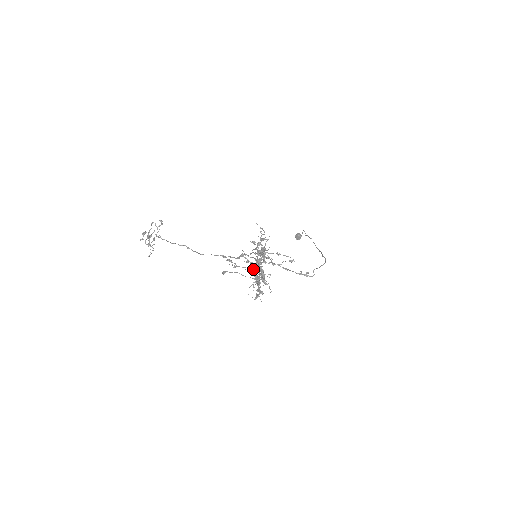
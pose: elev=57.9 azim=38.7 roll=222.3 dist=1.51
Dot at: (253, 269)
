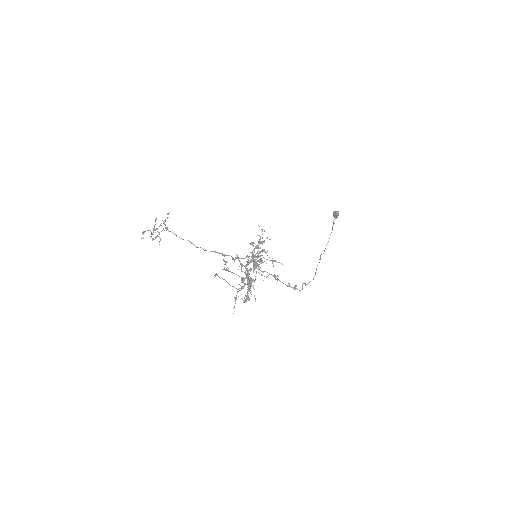
Dot at: occluded
